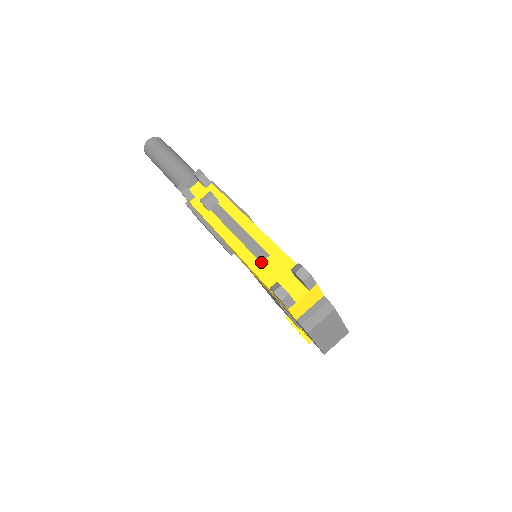
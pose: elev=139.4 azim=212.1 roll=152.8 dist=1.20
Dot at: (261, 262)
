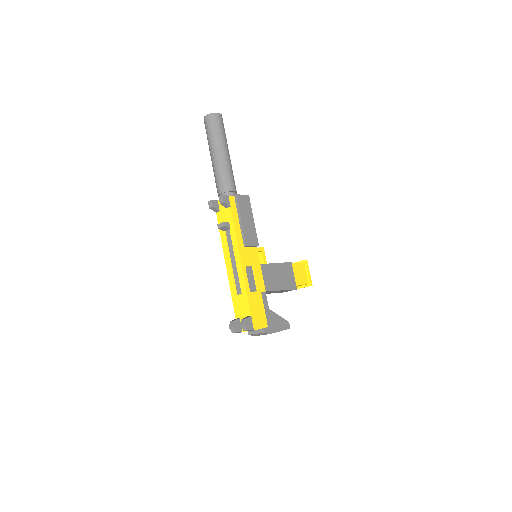
Dot at: (237, 293)
